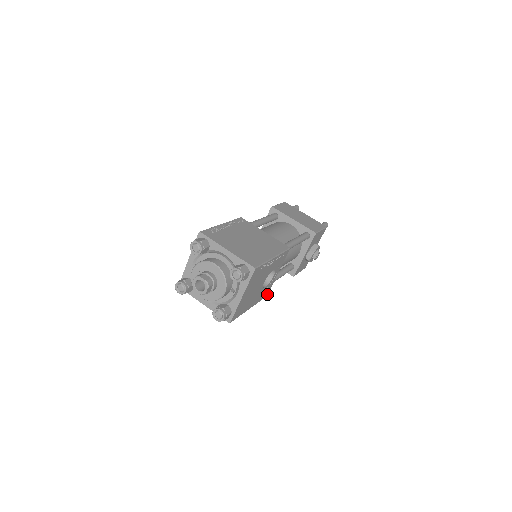
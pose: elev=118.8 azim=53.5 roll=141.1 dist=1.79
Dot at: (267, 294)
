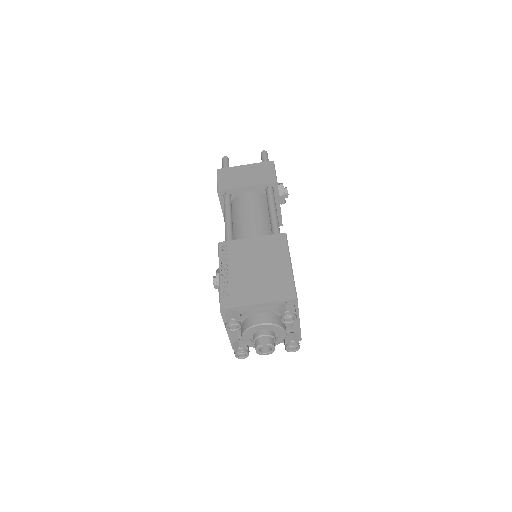
Dot at: occluded
